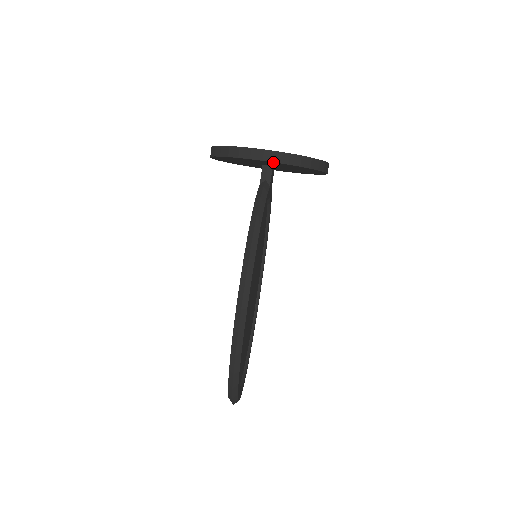
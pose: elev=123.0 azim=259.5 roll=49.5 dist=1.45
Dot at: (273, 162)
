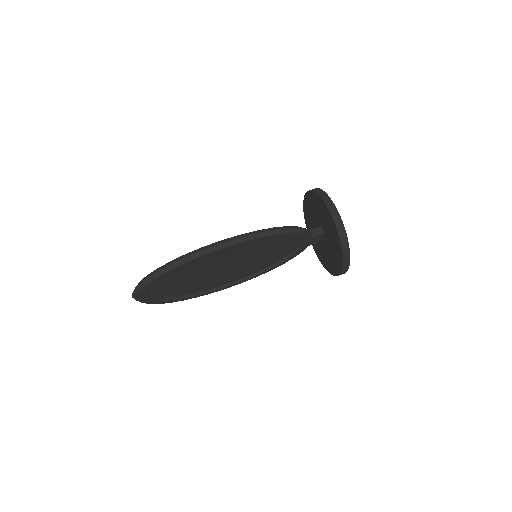
Dot at: (332, 217)
